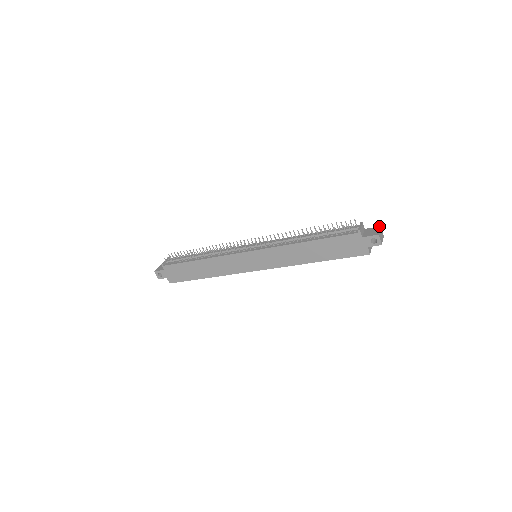
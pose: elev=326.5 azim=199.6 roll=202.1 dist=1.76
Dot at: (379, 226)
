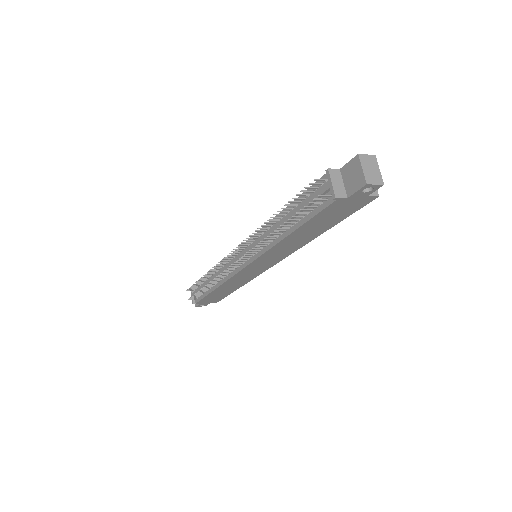
Dot at: (355, 156)
